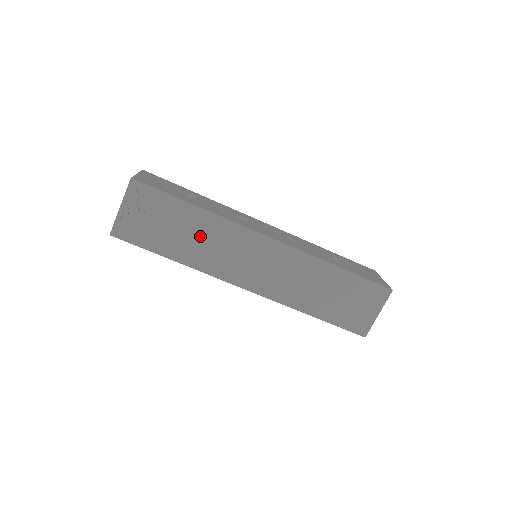
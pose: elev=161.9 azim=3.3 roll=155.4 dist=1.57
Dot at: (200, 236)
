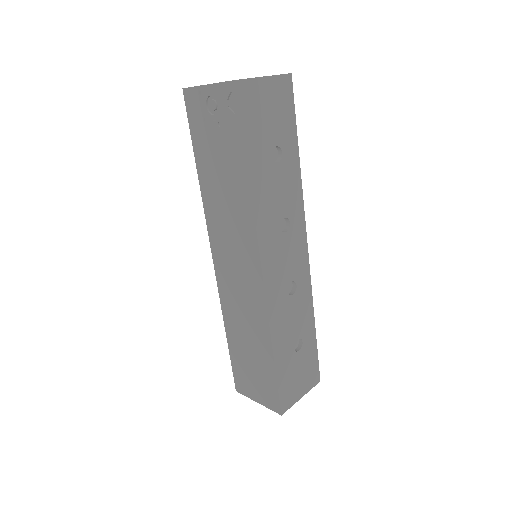
Dot at: (228, 192)
